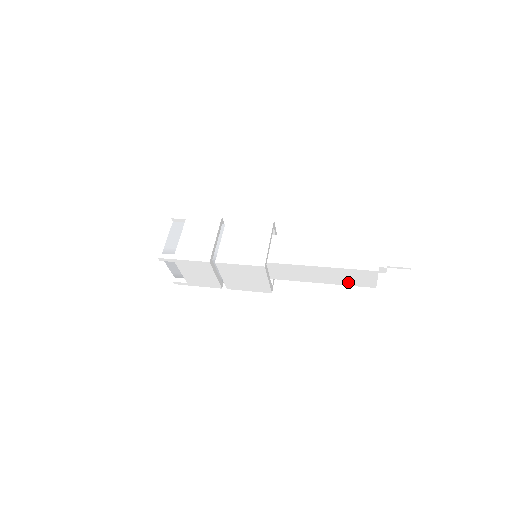
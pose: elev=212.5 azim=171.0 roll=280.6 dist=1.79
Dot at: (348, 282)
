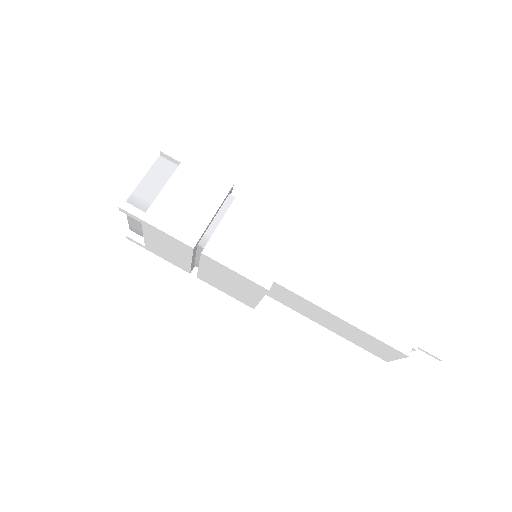
Dot at: (358, 342)
